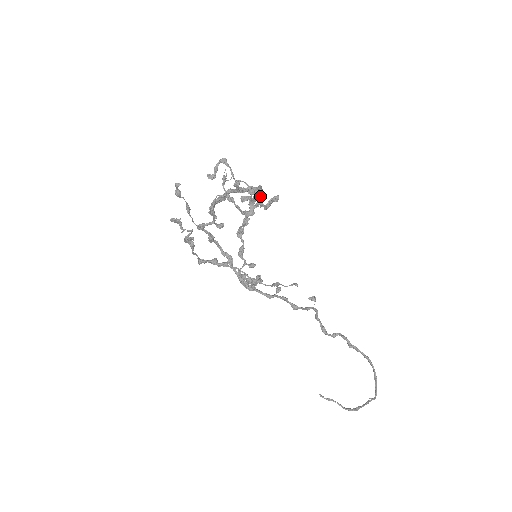
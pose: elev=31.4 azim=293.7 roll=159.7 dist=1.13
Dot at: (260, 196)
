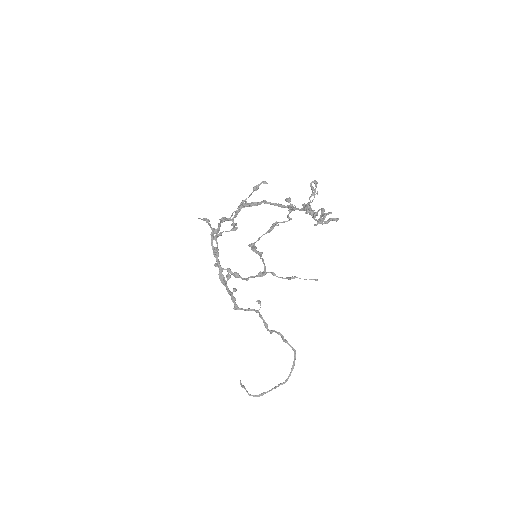
Dot at: (317, 214)
